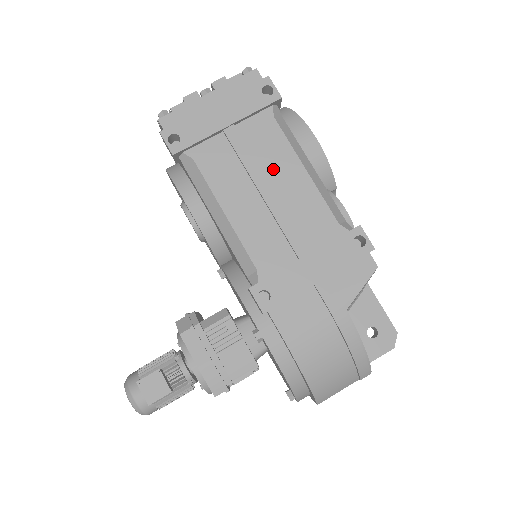
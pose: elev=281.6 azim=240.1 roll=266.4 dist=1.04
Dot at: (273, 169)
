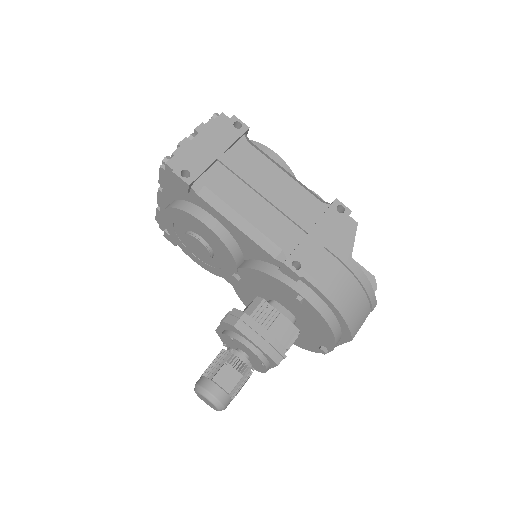
Dot at: (263, 177)
